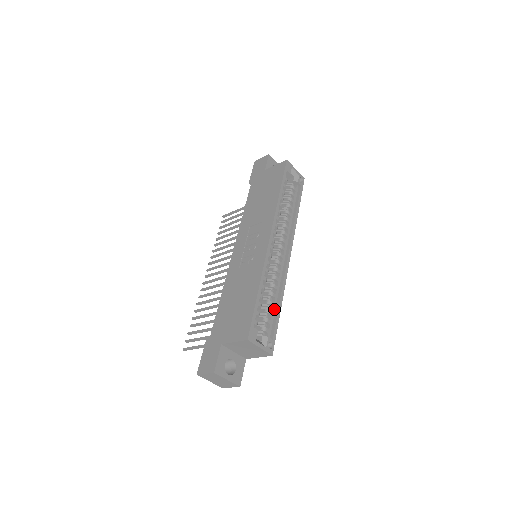
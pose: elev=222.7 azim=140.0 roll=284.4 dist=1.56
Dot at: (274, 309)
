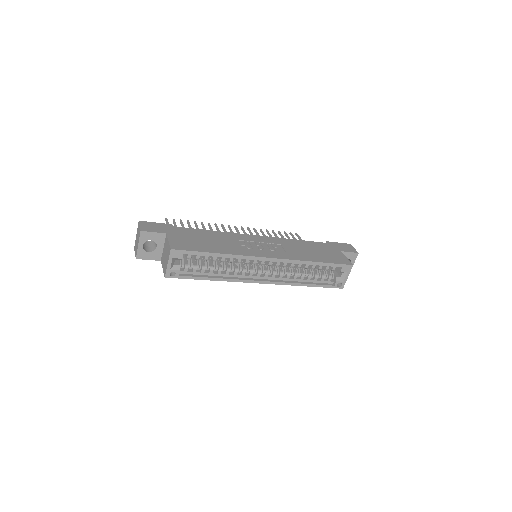
Dot at: (207, 274)
